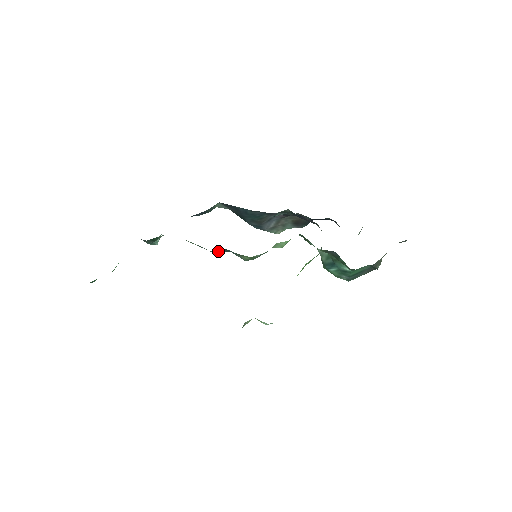
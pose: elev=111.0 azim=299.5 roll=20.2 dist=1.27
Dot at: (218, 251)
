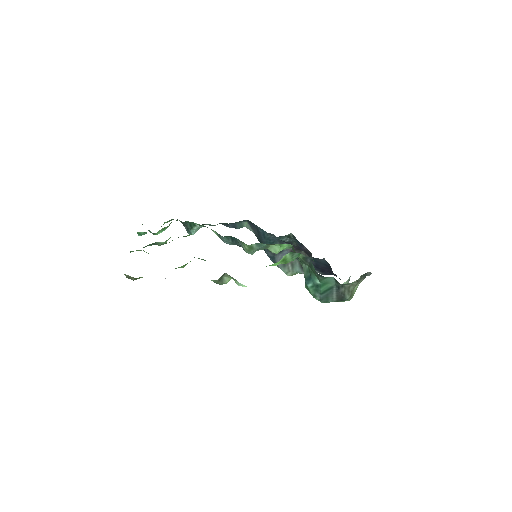
Dot at: (230, 241)
